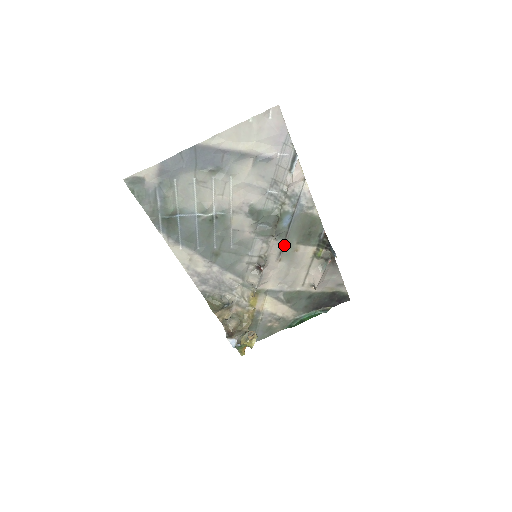
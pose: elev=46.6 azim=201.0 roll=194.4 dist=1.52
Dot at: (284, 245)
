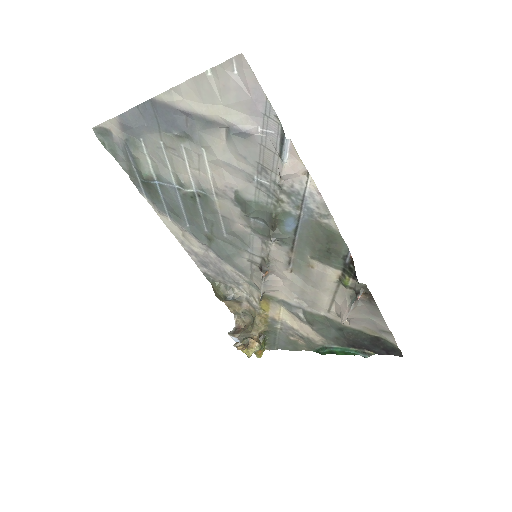
Dot at: (293, 254)
